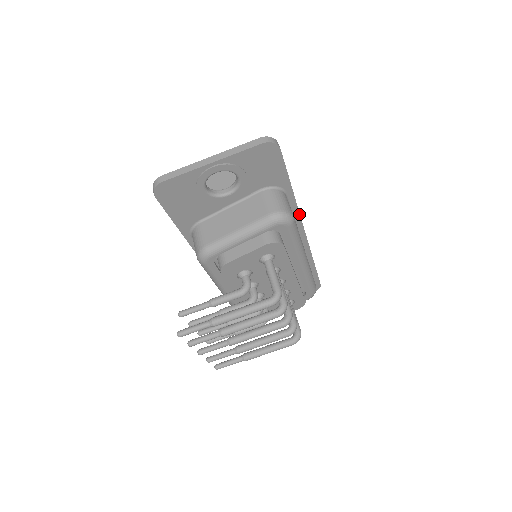
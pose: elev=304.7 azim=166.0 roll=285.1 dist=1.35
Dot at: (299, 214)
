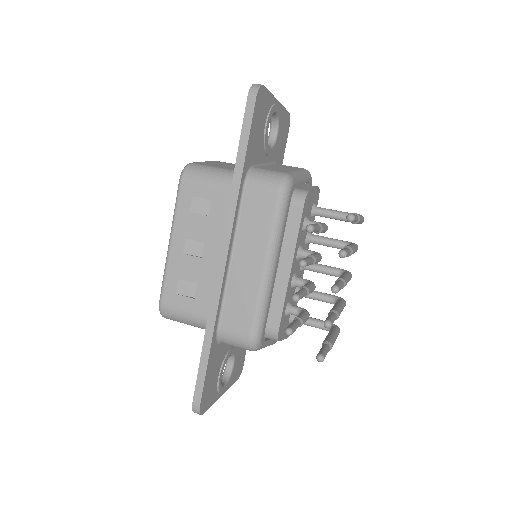
Dot at: occluded
